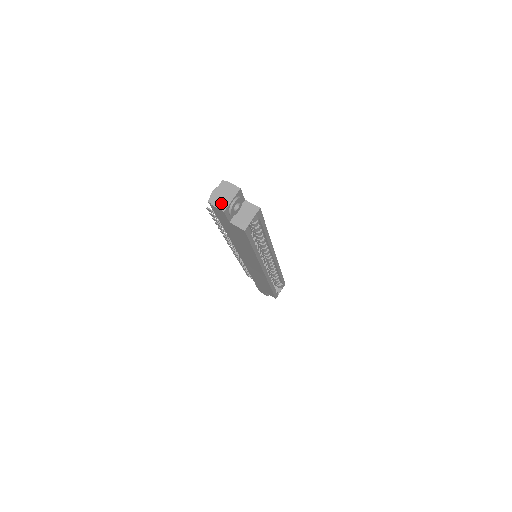
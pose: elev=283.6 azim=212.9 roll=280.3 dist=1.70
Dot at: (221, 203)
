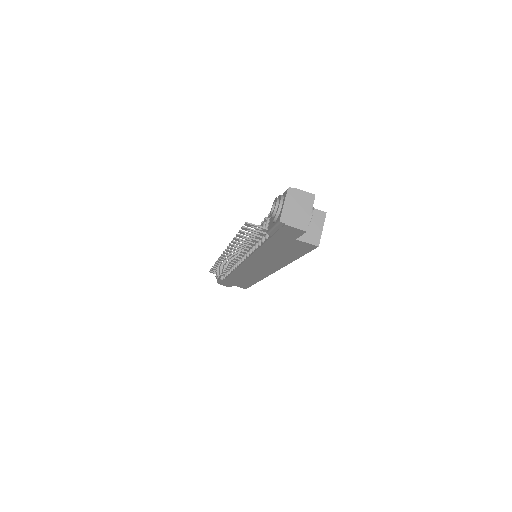
Dot at: (299, 220)
